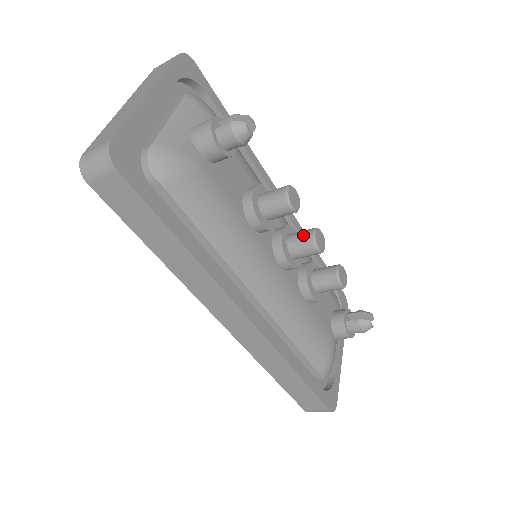
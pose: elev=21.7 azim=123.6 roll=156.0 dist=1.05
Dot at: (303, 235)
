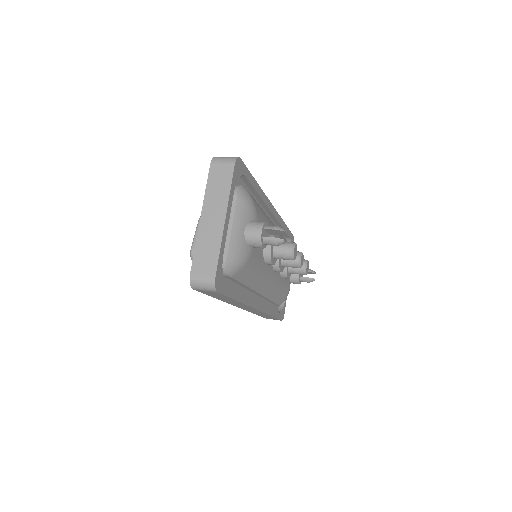
Dot at: occluded
